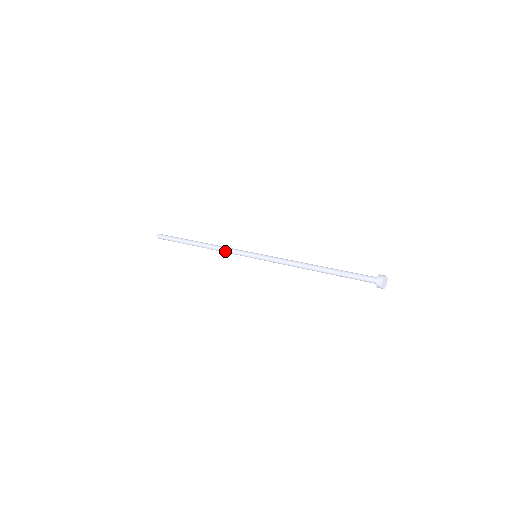
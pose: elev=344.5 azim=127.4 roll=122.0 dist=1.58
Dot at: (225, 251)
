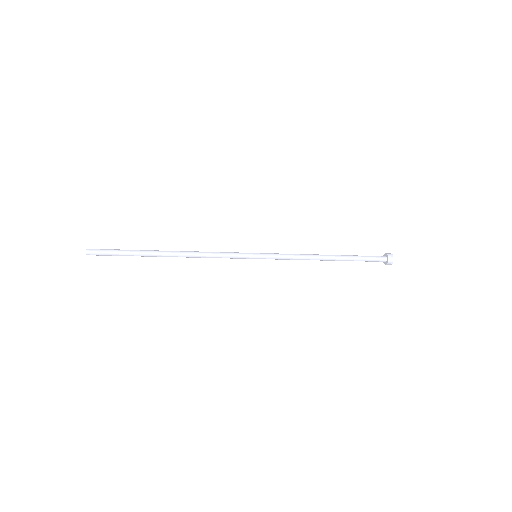
Dot at: (214, 256)
